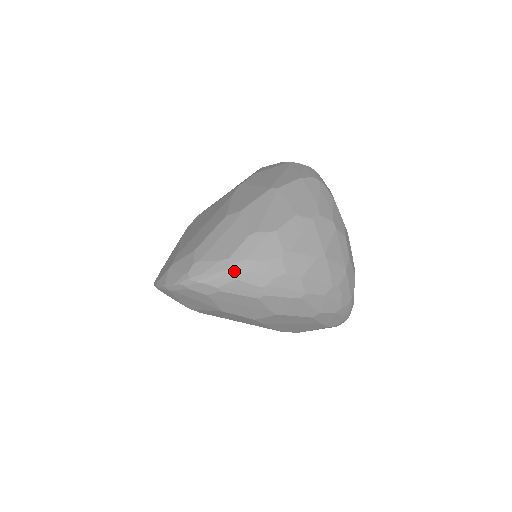
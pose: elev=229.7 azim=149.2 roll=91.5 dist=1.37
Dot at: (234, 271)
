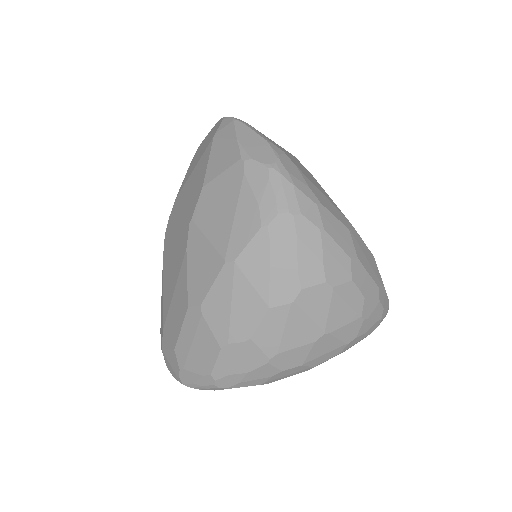
Dot at: (222, 385)
